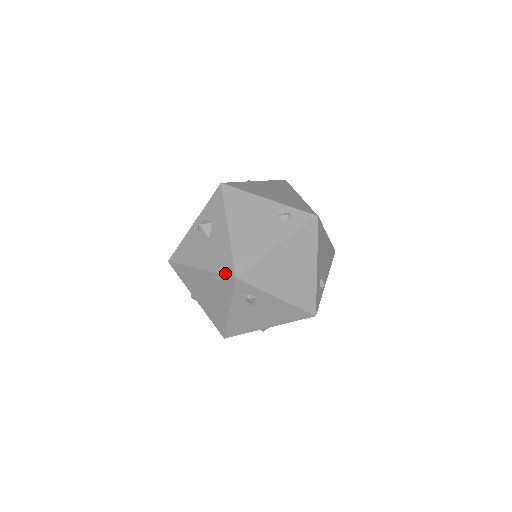
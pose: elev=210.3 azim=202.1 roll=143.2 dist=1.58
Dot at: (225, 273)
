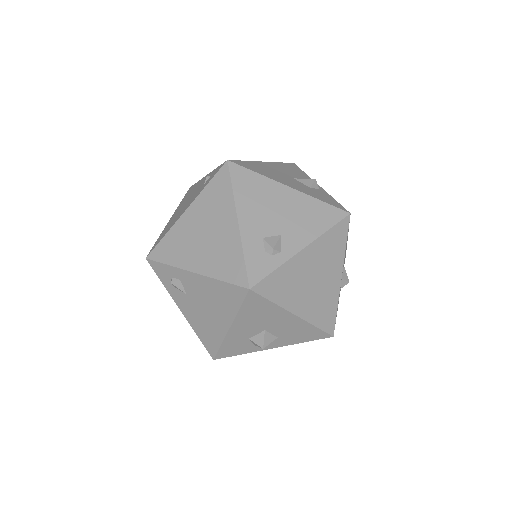
Dot at: occluded
